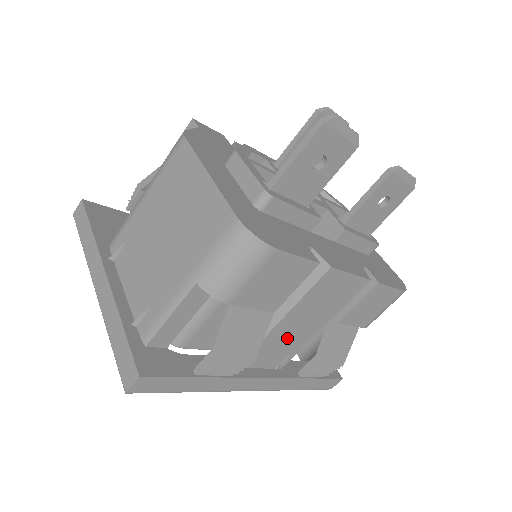
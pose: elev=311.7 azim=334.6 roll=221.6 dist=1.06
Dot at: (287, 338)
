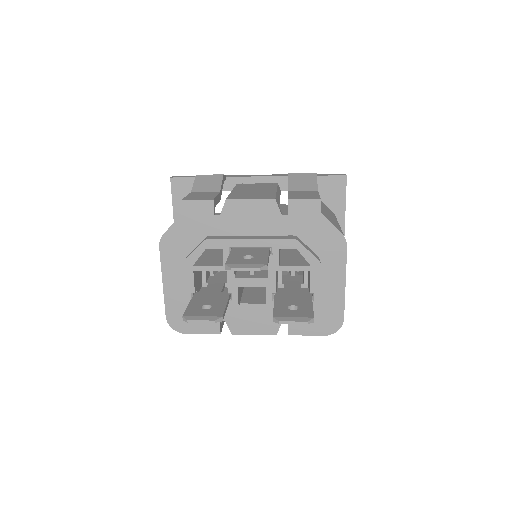
Dot at: occluded
